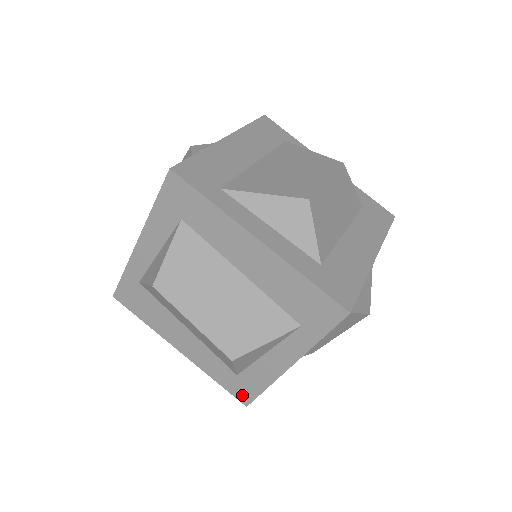
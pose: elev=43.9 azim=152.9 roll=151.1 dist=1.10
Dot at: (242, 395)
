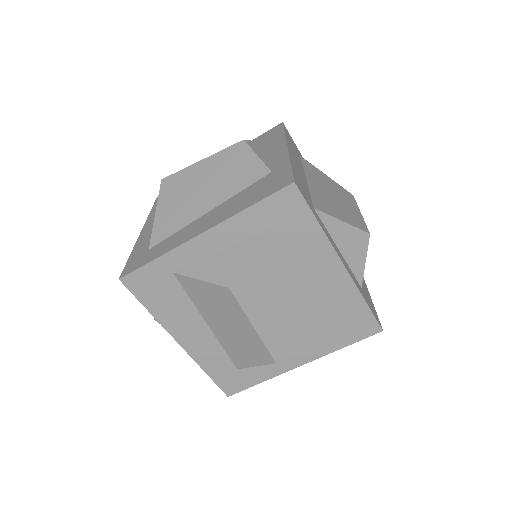
Dot at: (230, 387)
